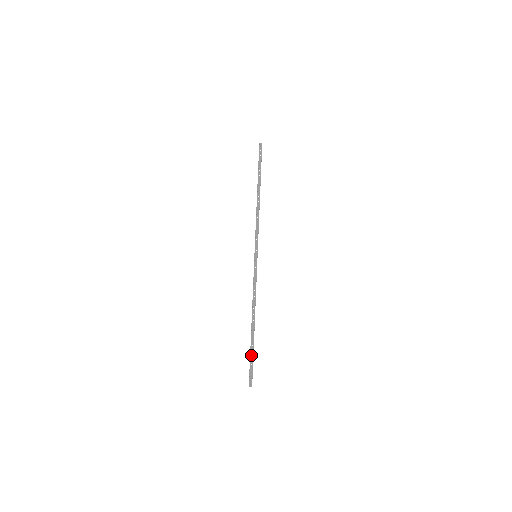
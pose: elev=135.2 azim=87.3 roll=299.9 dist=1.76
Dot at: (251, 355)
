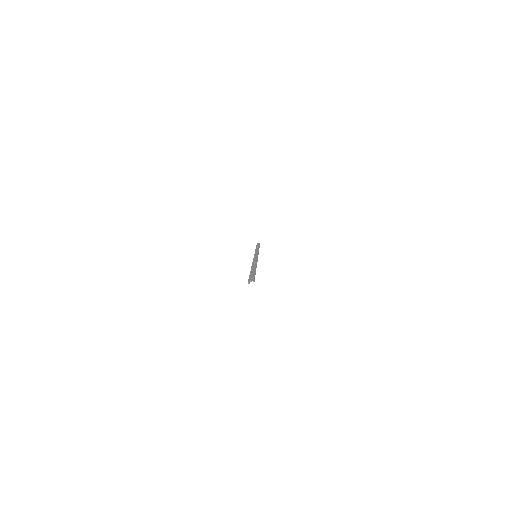
Dot at: occluded
